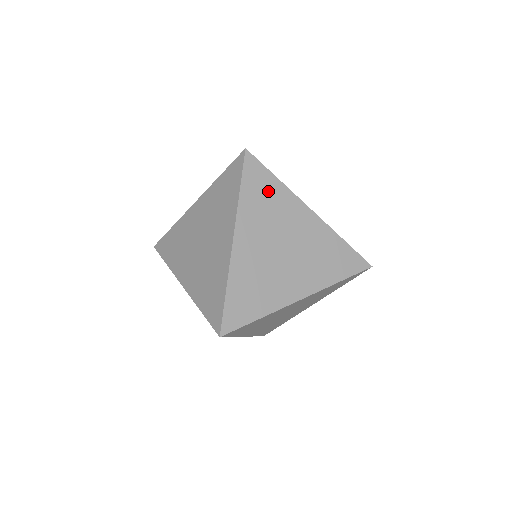
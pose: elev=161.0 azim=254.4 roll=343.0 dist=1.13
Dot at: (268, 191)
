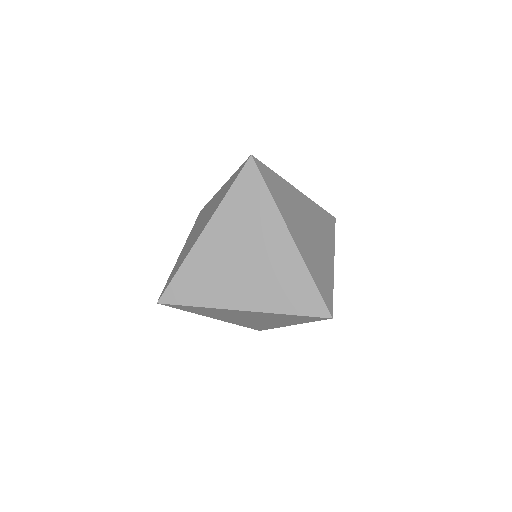
Dot at: (255, 201)
